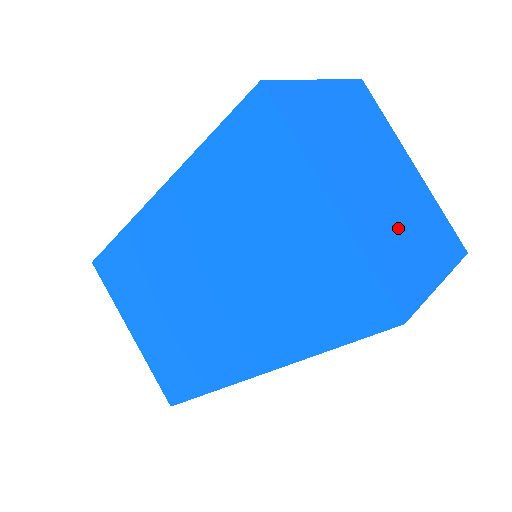
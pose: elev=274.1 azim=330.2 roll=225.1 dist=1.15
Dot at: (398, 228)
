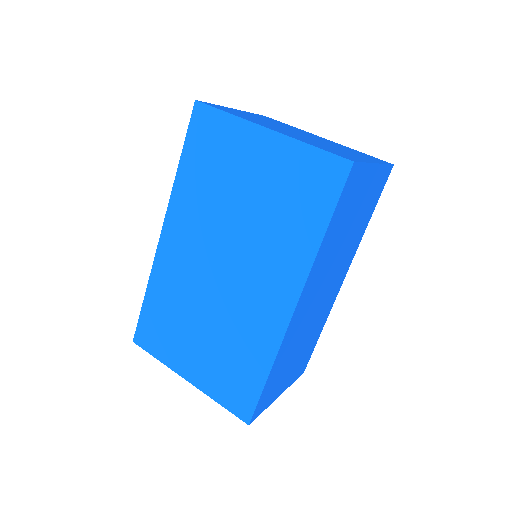
Dot at: (326, 145)
